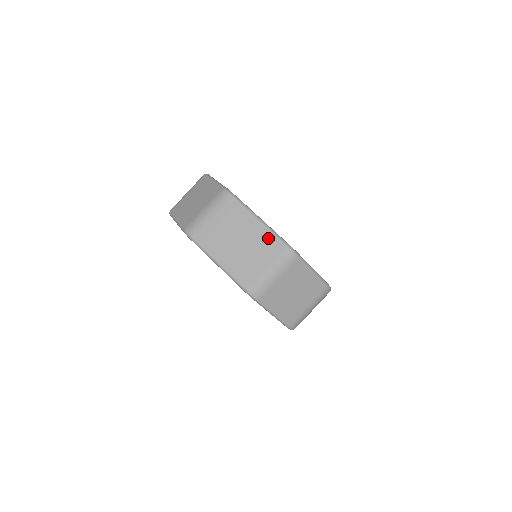
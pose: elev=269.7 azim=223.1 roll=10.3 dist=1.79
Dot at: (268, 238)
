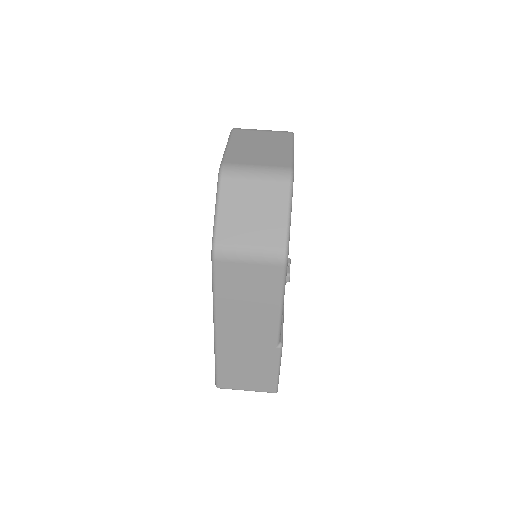
Dot at: (284, 157)
